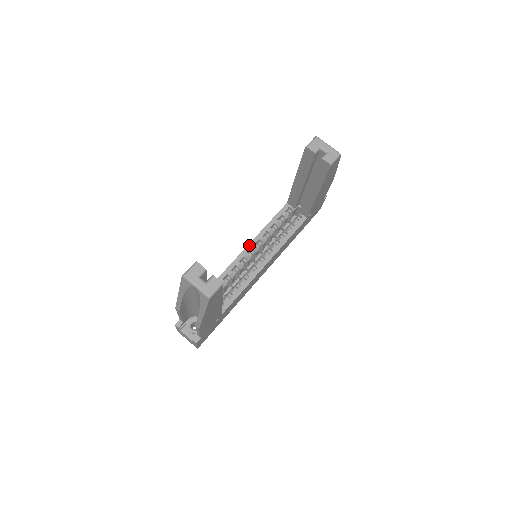
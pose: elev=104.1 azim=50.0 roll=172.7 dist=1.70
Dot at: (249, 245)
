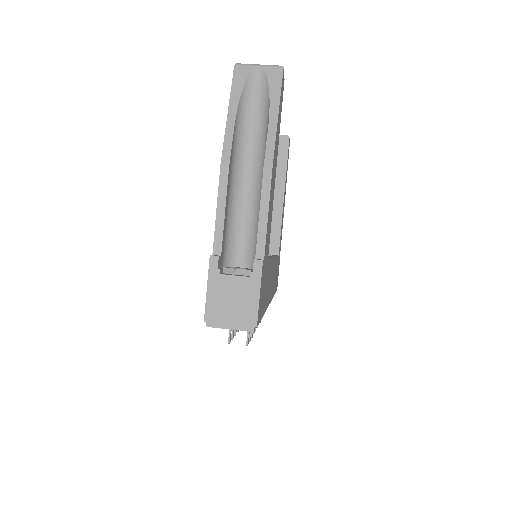
Dot at: occluded
